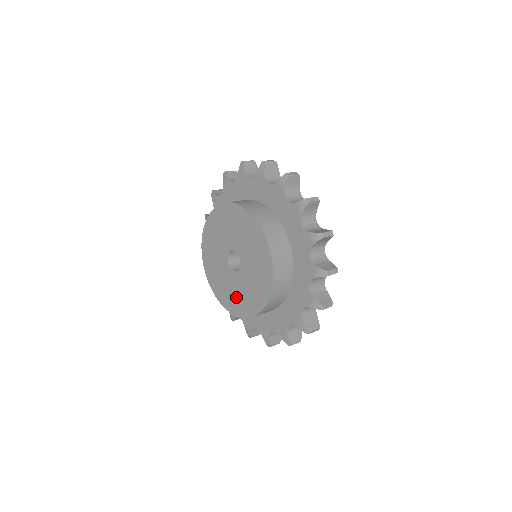
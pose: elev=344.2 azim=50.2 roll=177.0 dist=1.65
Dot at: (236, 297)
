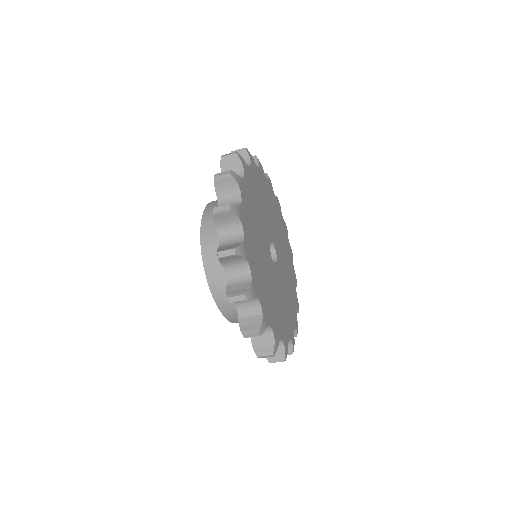
Dot at: occluded
